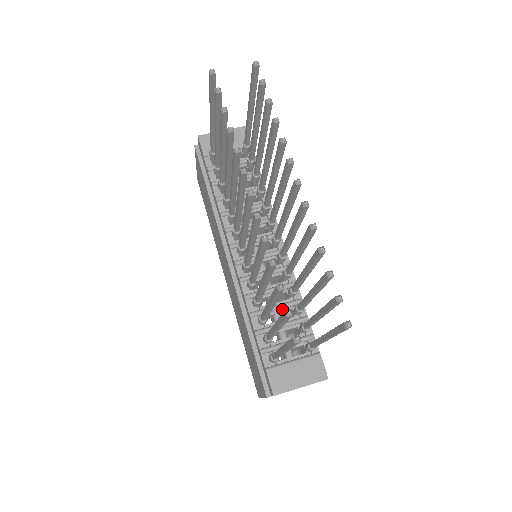
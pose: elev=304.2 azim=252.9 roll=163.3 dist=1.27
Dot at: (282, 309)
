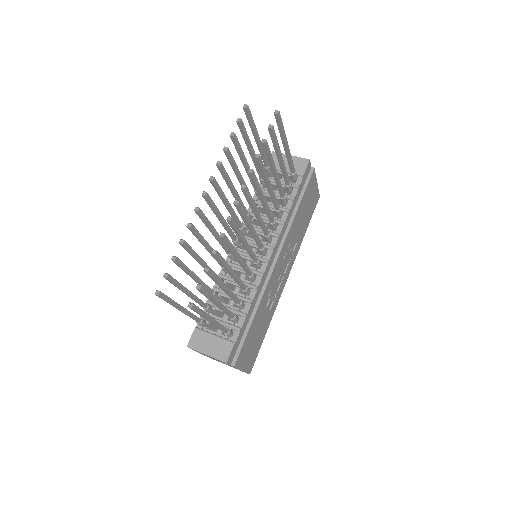
Dot at: occluded
